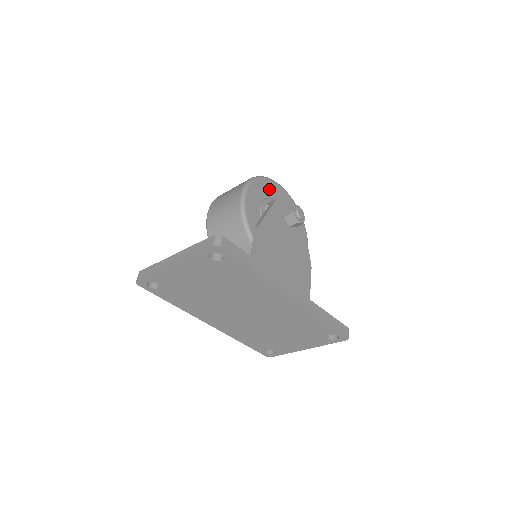
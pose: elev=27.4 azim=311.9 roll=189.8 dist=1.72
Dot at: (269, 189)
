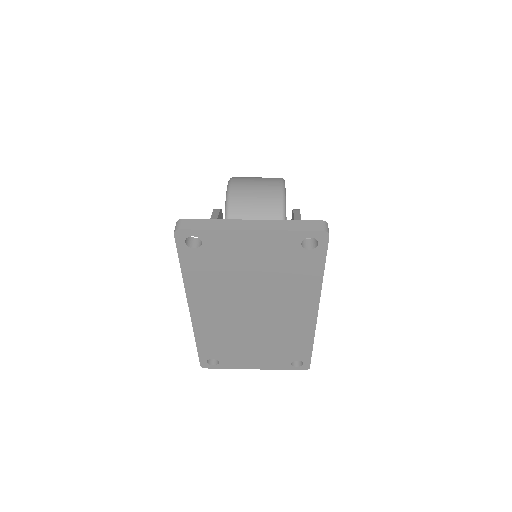
Dot at: occluded
